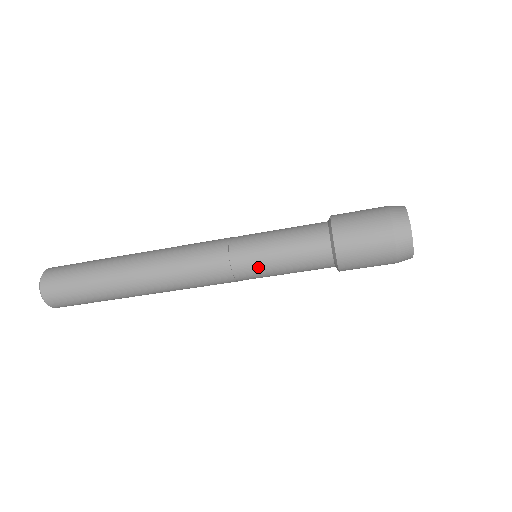
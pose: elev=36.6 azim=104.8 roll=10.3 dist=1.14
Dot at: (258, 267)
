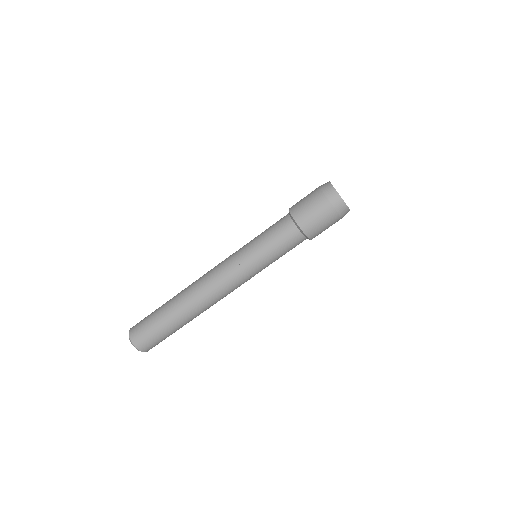
Dot at: (249, 244)
